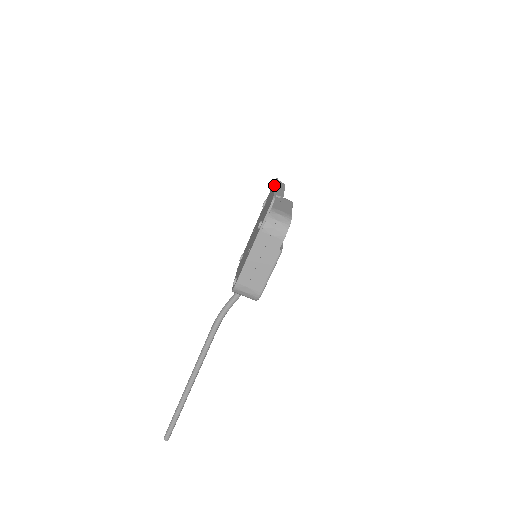
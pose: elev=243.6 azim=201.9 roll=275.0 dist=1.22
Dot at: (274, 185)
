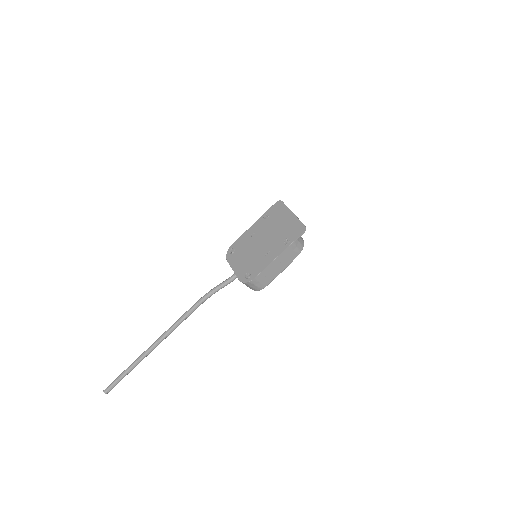
Dot at: (287, 209)
